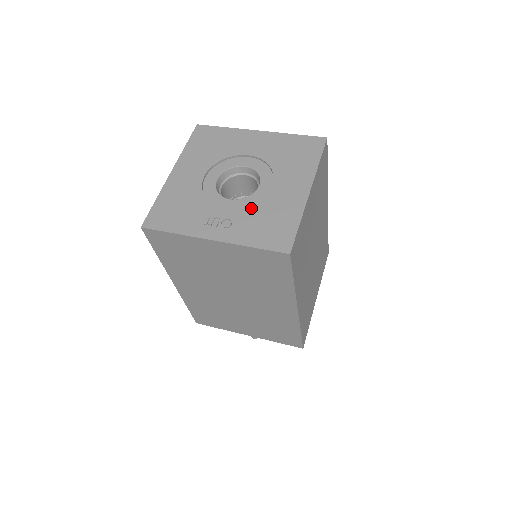
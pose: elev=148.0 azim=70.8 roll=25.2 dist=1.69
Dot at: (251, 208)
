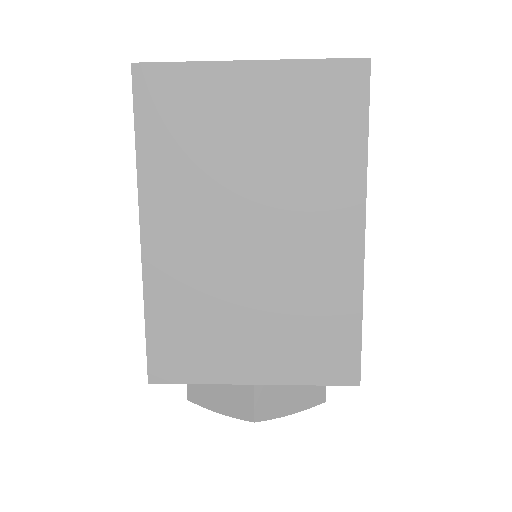
Dot at: occluded
